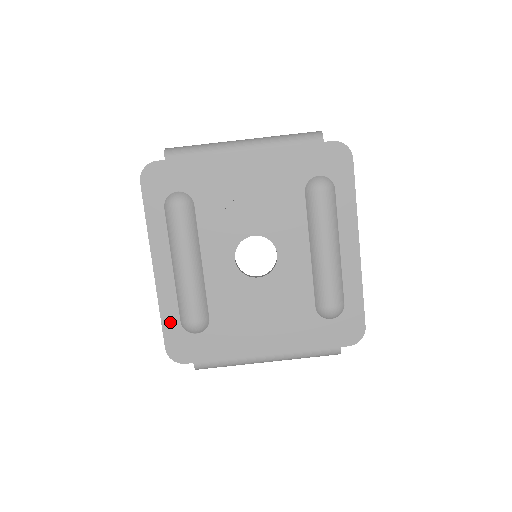
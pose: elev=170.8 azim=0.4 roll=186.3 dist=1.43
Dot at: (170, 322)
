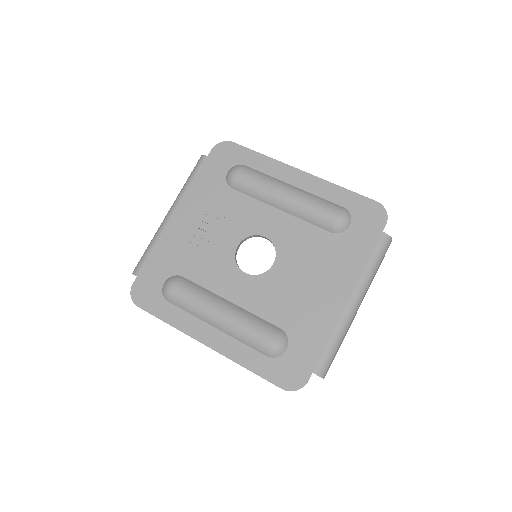
Dot at: (260, 366)
